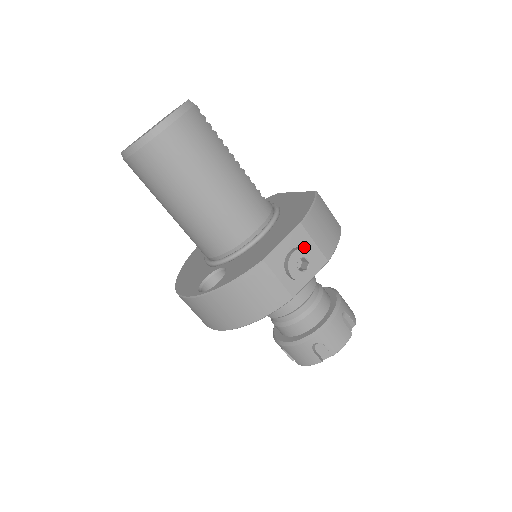
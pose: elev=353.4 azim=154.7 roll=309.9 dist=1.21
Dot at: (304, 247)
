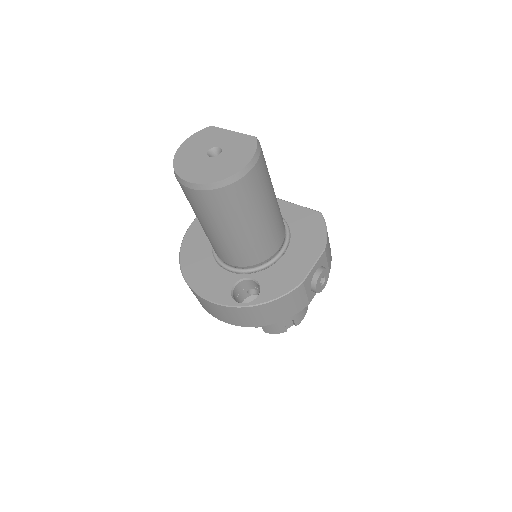
Dot at: (326, 268)
